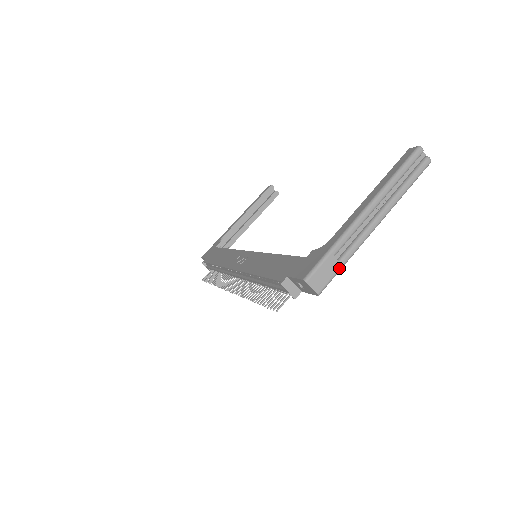
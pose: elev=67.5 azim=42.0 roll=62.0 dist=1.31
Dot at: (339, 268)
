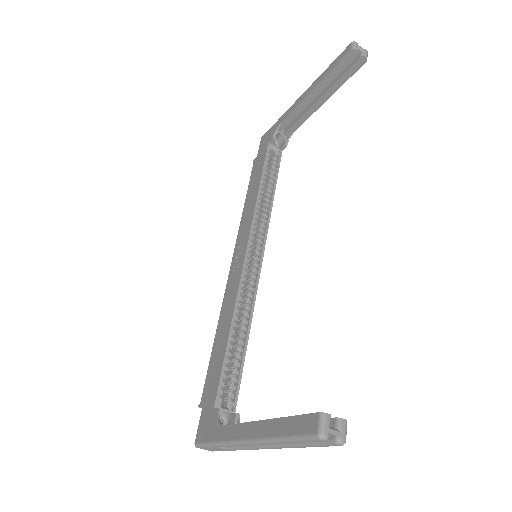
Dot at: (228, 450)
